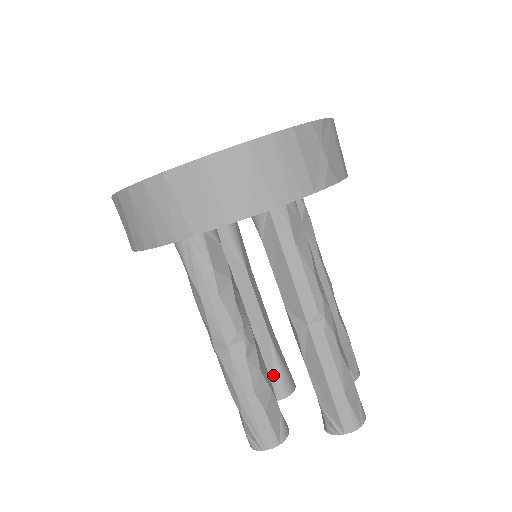
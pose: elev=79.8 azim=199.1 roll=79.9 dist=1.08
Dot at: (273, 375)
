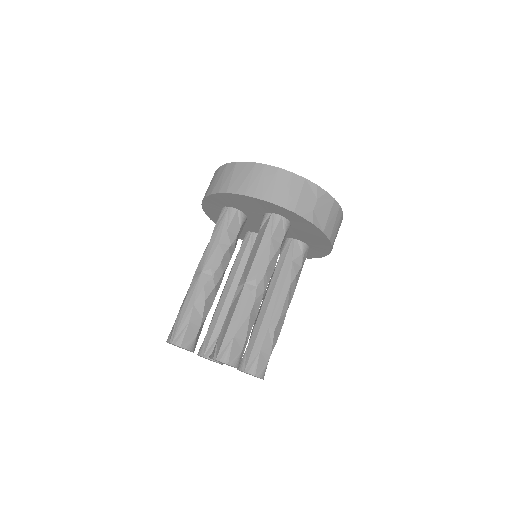
Dot at: (214, 340)
